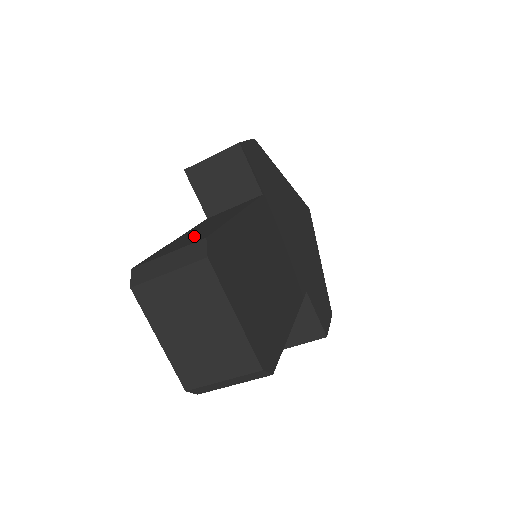
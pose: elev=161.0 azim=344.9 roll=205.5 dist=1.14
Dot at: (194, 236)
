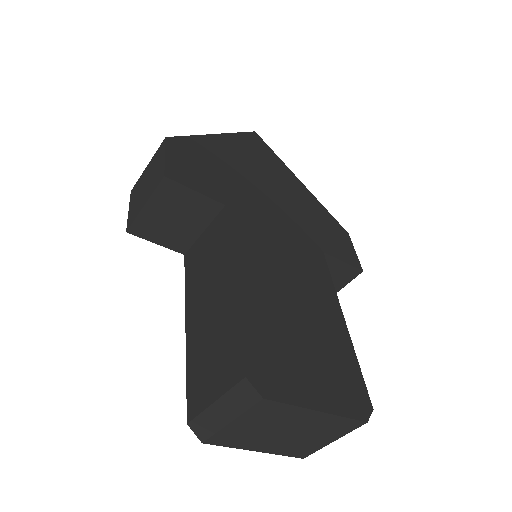
Dot at: (215, 346)
